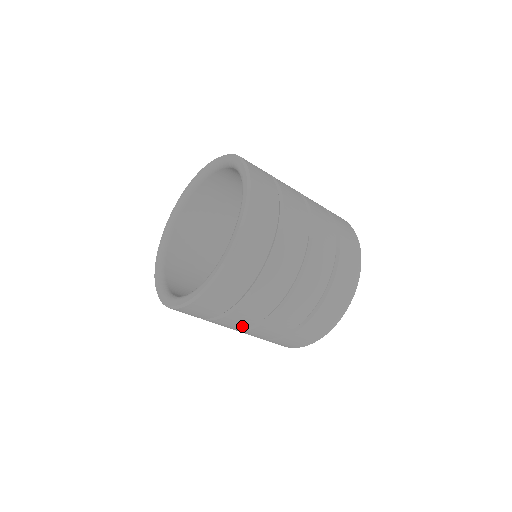
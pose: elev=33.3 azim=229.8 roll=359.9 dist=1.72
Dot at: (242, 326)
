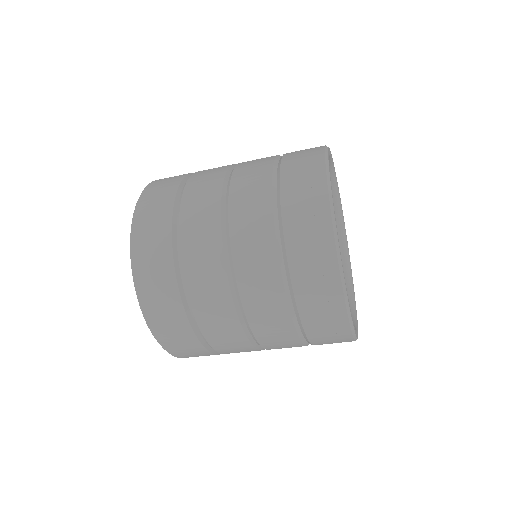
Dot at: occluded
